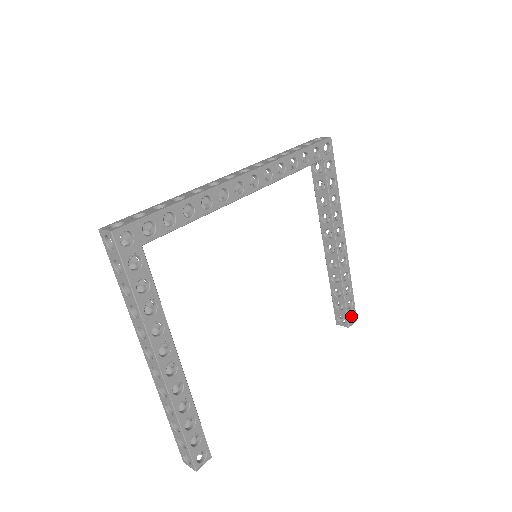
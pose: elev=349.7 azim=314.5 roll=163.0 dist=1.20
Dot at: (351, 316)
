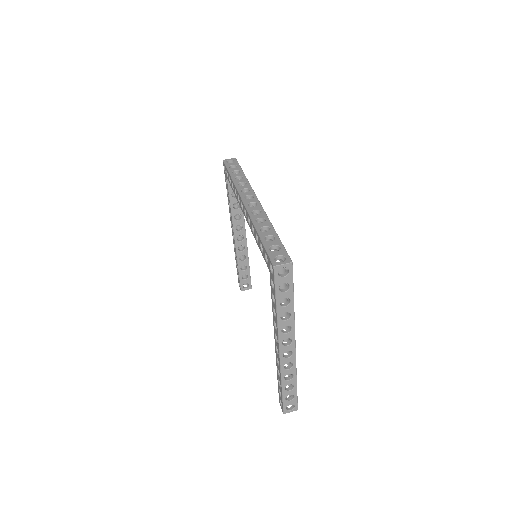
Dot at: occluded
